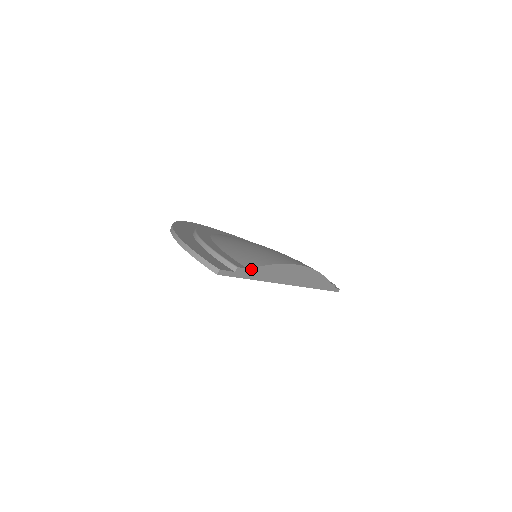
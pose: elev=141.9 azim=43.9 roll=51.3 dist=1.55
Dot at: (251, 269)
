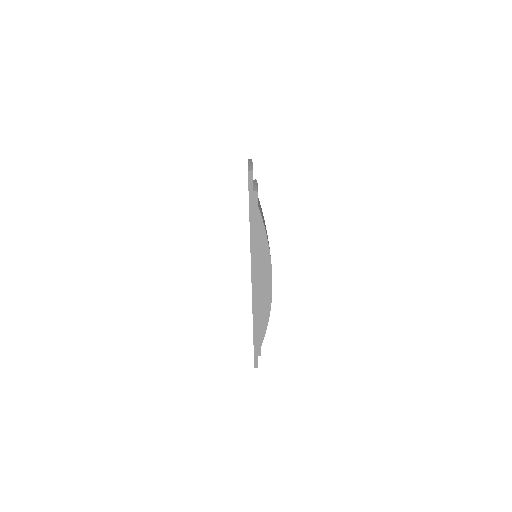
Dot at: (259, 211)
